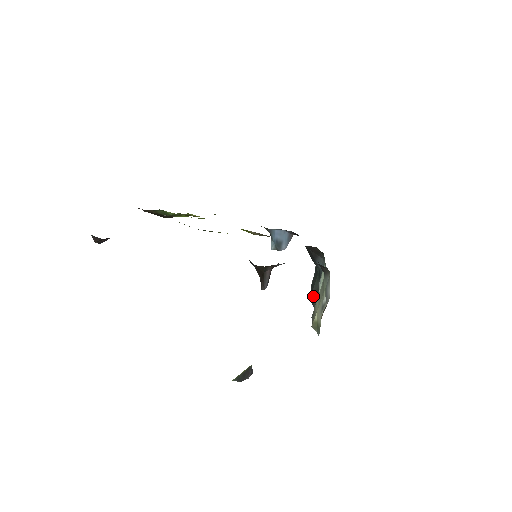
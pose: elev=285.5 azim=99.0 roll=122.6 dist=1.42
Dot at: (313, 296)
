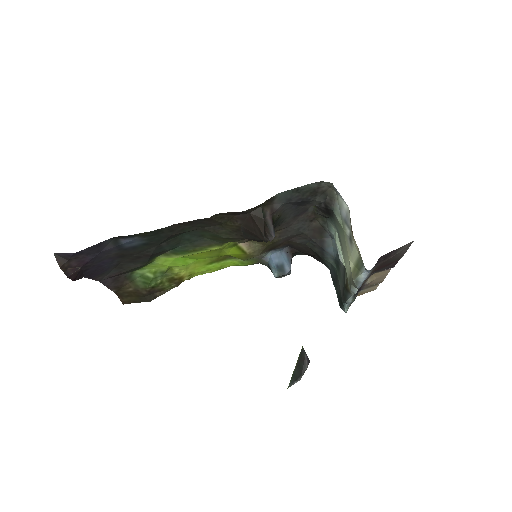
Dot at: (343, 289)
